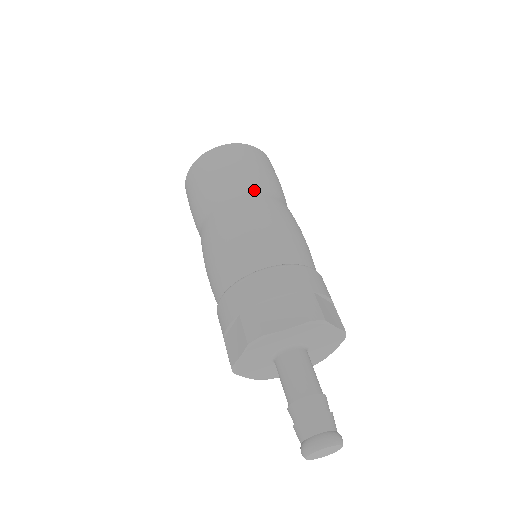
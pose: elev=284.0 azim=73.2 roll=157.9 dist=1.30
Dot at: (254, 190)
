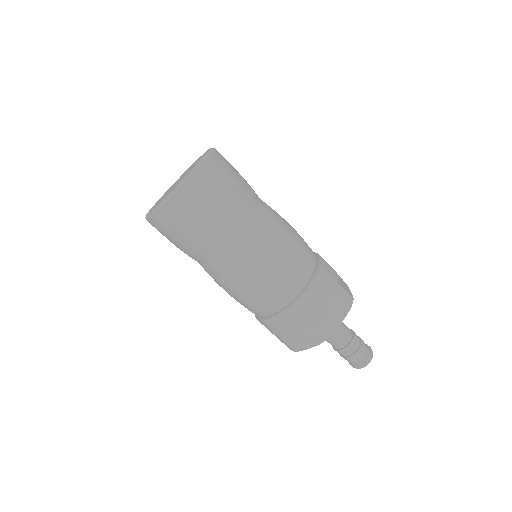
Dot at: (252, 215)
